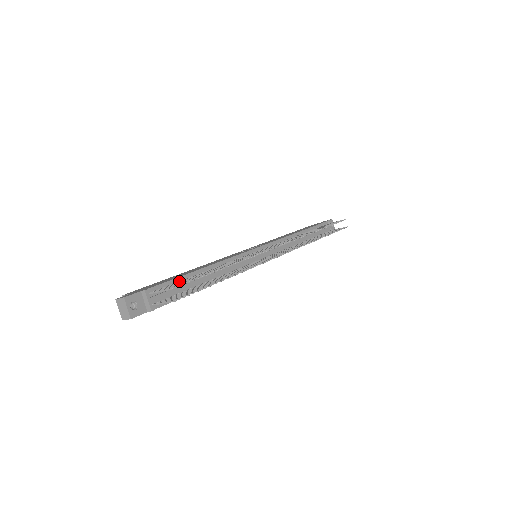
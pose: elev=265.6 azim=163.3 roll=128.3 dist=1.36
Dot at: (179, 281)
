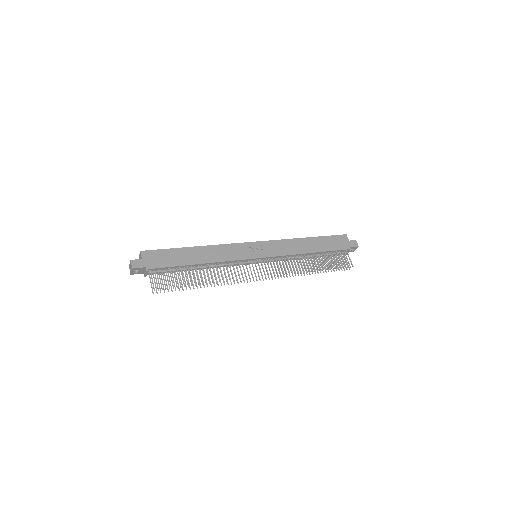
Dot at: (176, 267)
